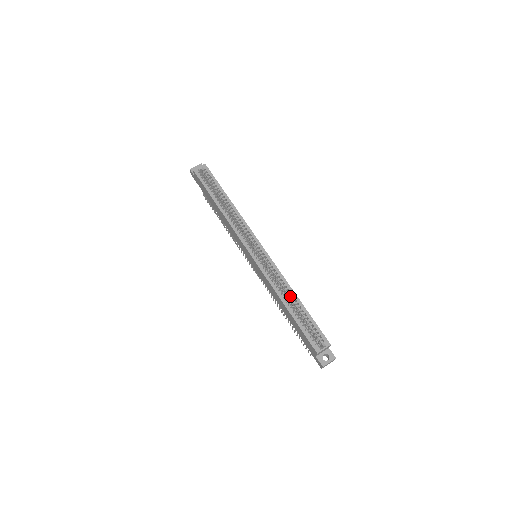
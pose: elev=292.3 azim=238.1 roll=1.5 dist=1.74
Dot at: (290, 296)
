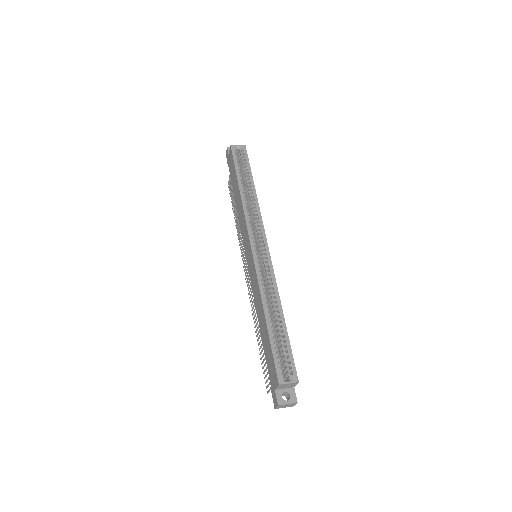
Dot at: (275, 309)
